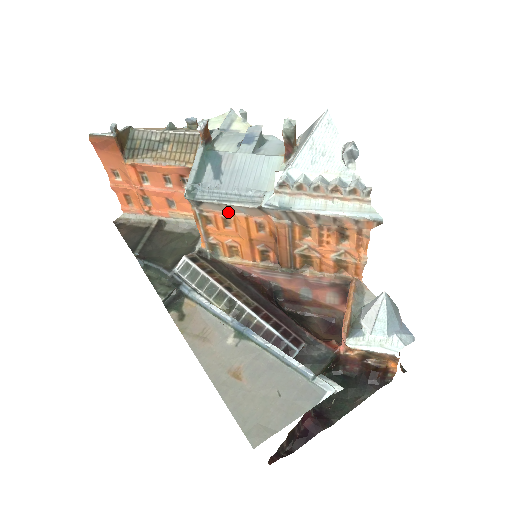
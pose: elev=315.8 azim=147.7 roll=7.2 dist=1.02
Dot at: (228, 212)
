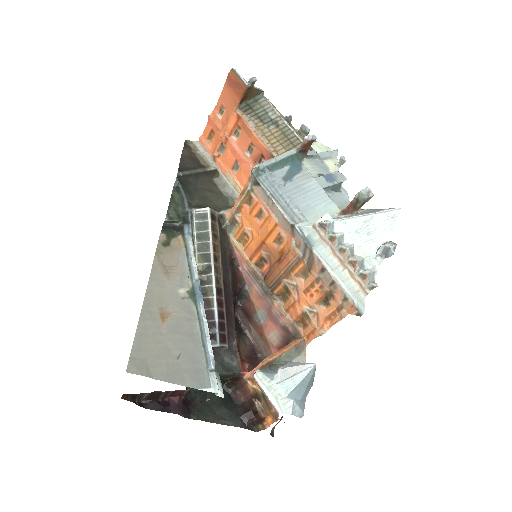
Dot at: (269, 208)
